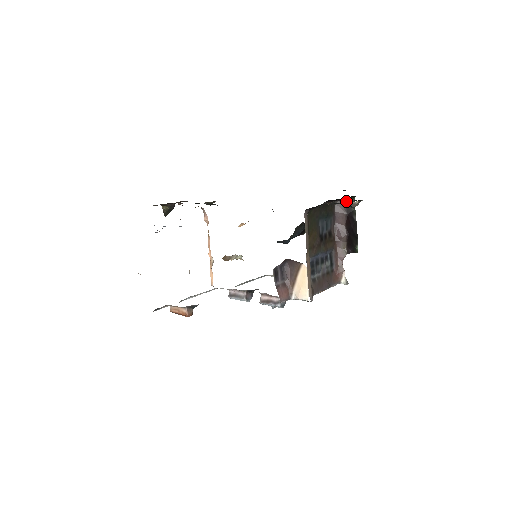
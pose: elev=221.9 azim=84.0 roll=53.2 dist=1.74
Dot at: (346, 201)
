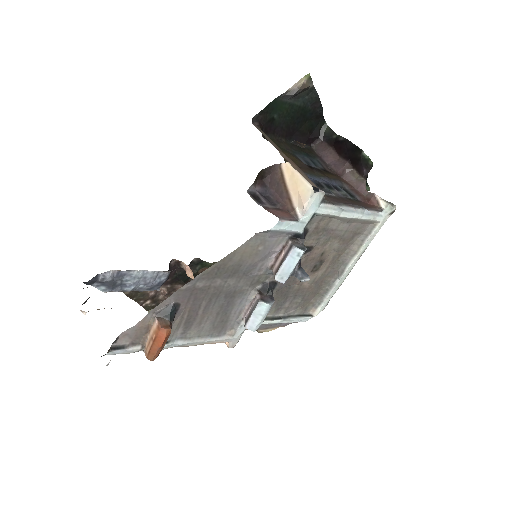
Dot at: (322, 137)
